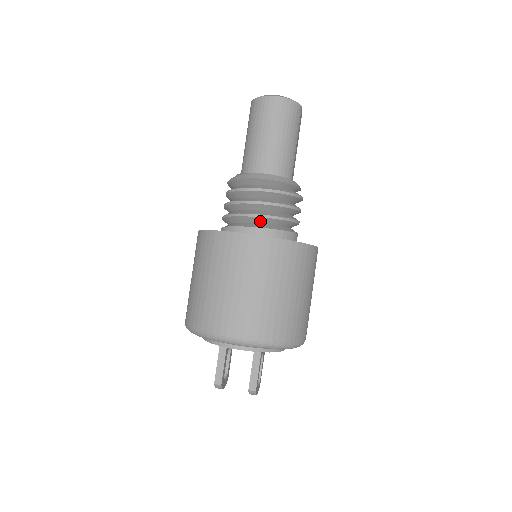
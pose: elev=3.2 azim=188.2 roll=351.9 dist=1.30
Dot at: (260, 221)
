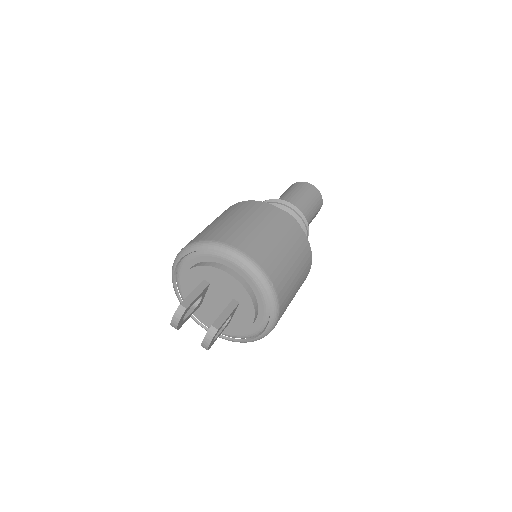
Dot at: occluded
